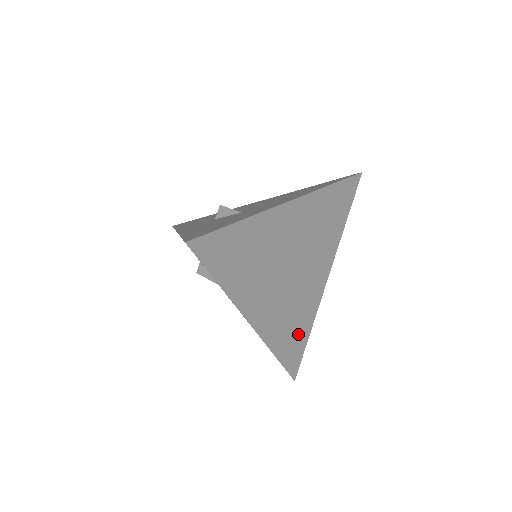
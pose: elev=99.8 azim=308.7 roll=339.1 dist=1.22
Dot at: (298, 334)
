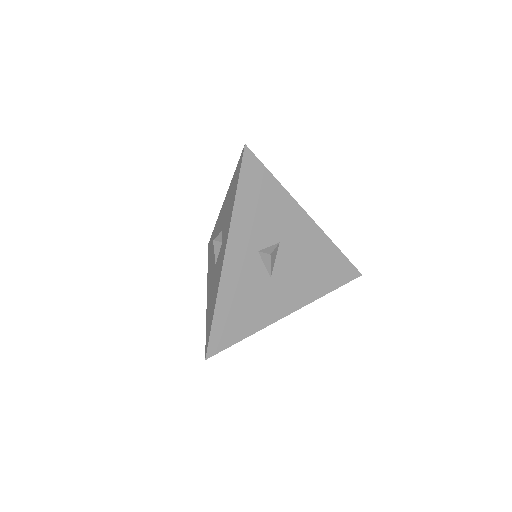
Dot at: occluded
